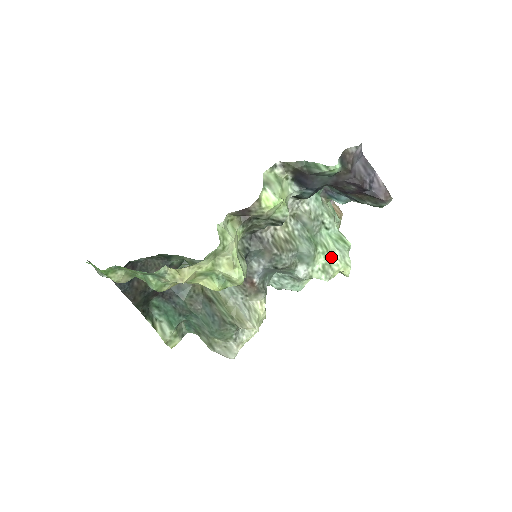
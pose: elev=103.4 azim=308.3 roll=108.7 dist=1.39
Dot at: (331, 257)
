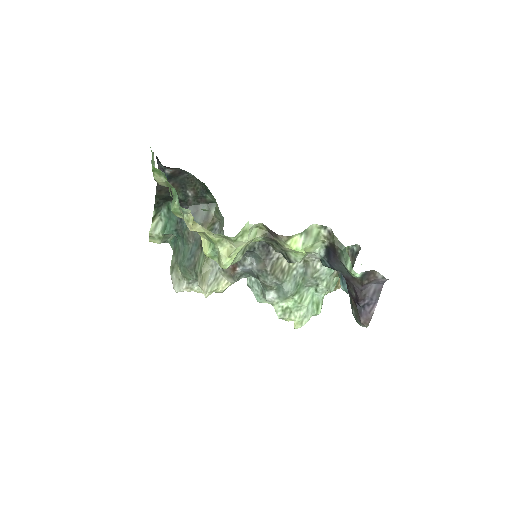
Dot at: (298, 308)
